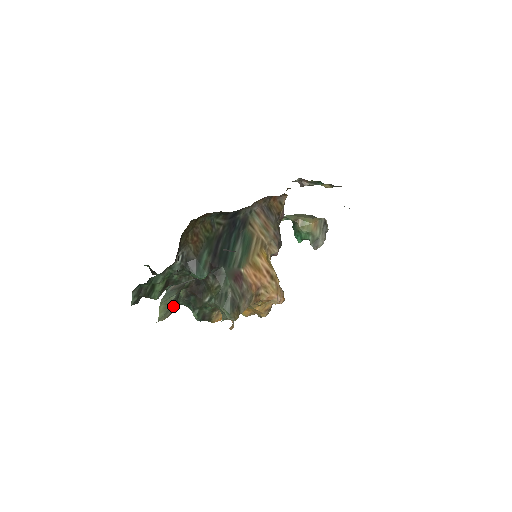
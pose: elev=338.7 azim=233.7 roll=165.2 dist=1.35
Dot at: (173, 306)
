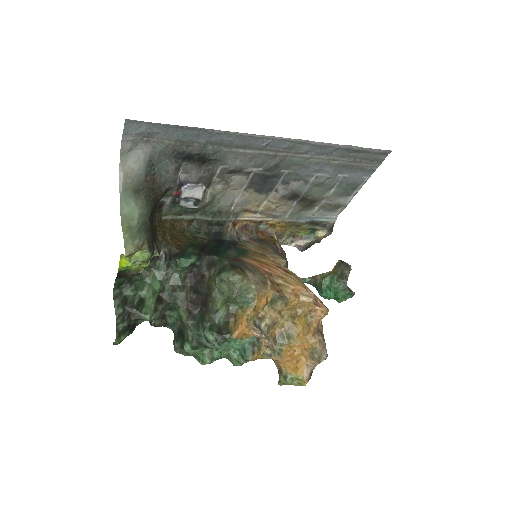
Dot at: (142, 237)
